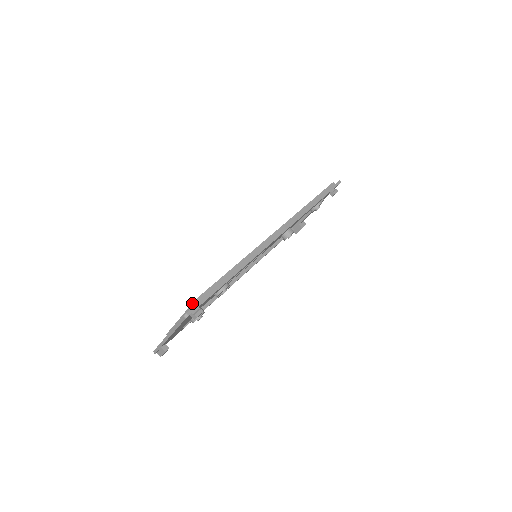
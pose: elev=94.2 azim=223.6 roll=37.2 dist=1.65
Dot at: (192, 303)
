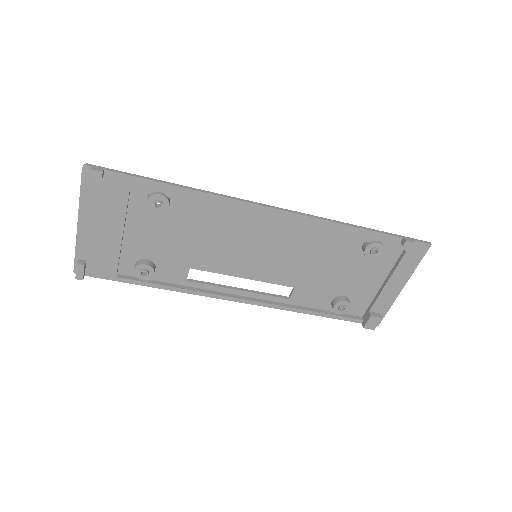
Dot at: occluded
